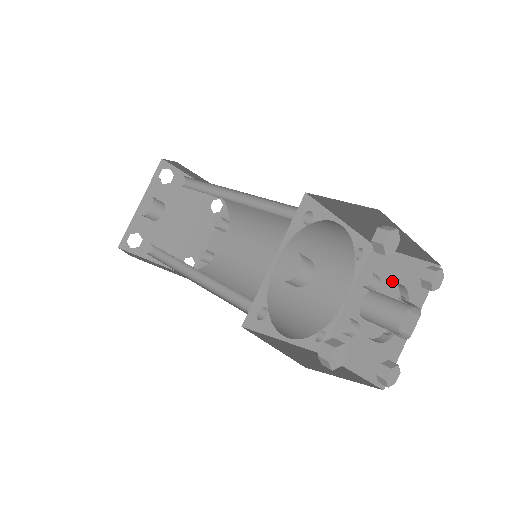
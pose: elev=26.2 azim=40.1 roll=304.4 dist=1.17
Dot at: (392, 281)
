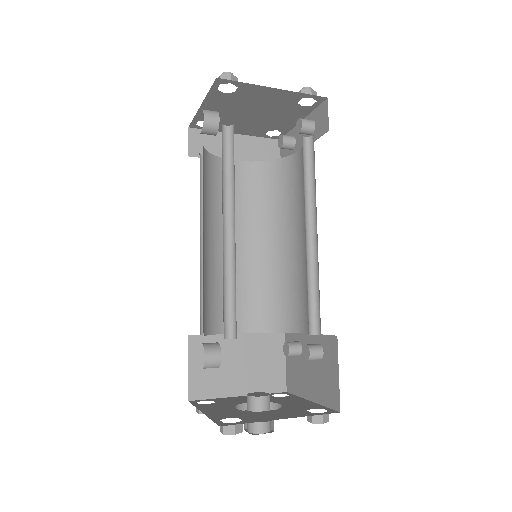
Dot at: (324, 370)
